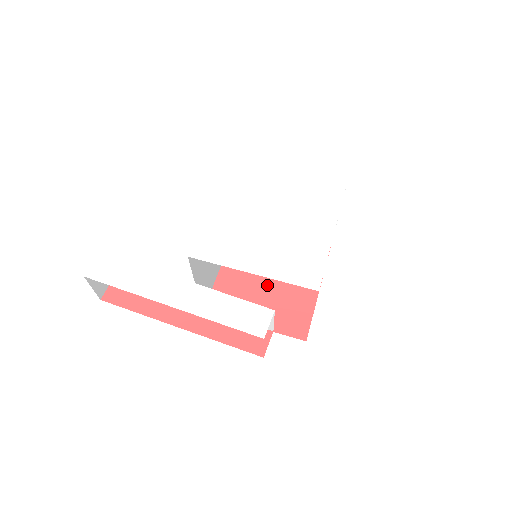
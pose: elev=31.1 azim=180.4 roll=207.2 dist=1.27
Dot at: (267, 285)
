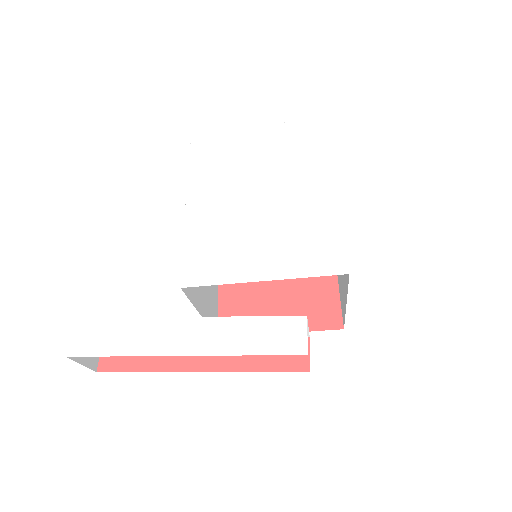
Dot at: (277, 282)
